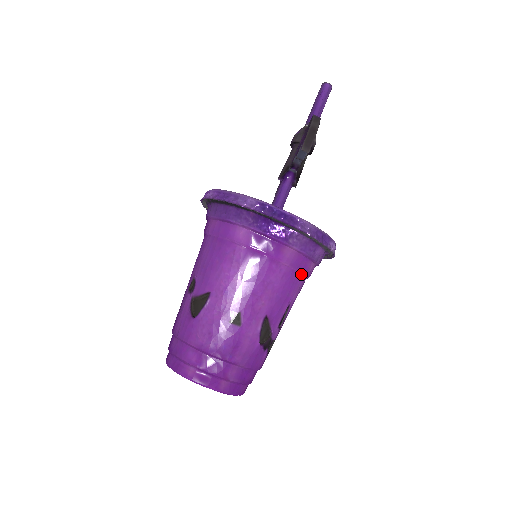
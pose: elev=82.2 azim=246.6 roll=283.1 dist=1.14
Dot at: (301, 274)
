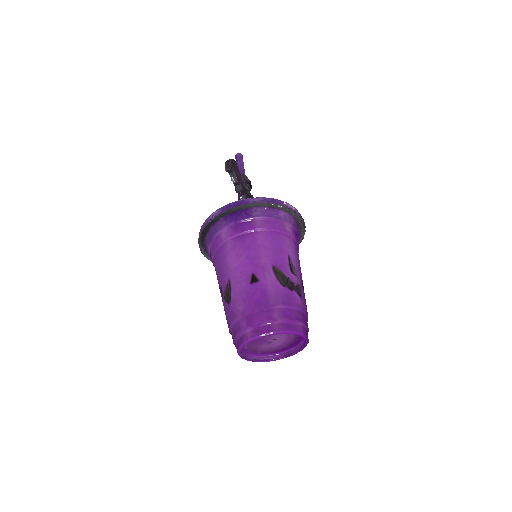
Dot at: (281, 233)
